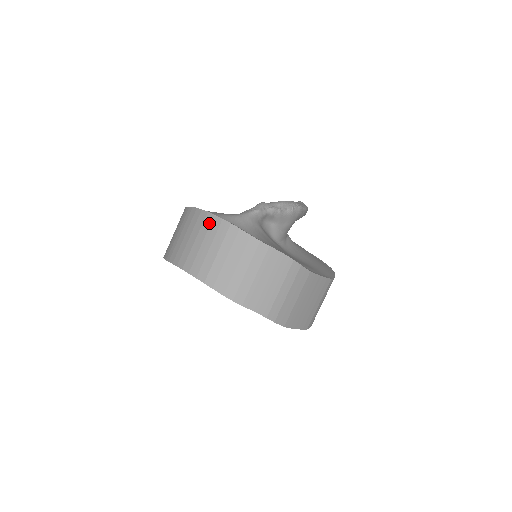
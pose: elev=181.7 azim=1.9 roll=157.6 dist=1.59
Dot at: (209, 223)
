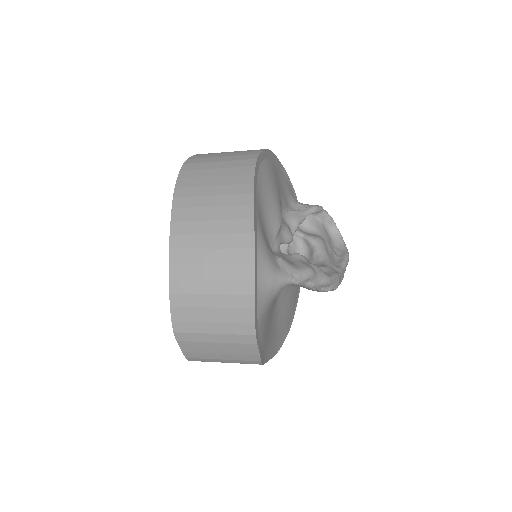
Dot at: (241, 261)
